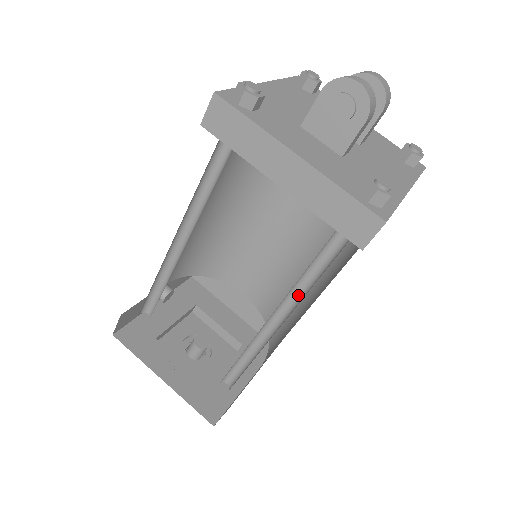
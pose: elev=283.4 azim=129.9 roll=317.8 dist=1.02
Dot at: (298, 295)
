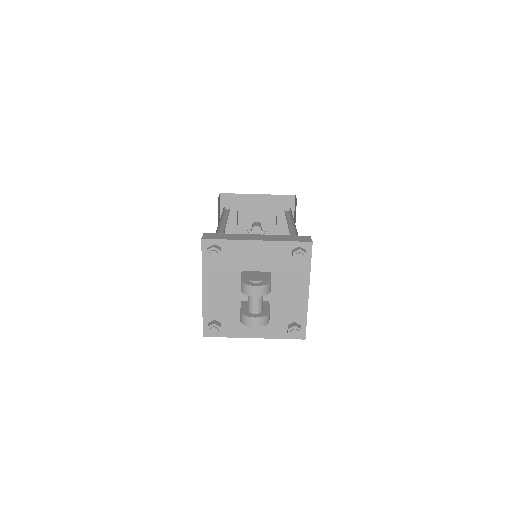
Dot at: occluded
